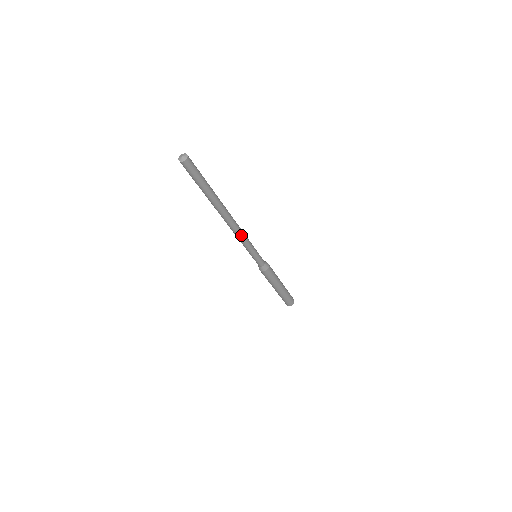
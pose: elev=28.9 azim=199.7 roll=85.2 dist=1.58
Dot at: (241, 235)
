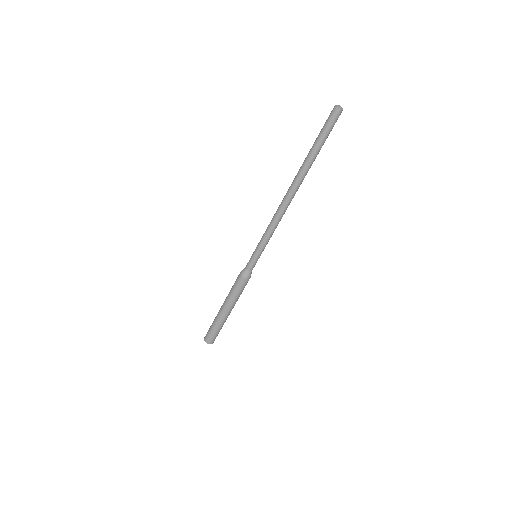
Dot at: (280, 220)
